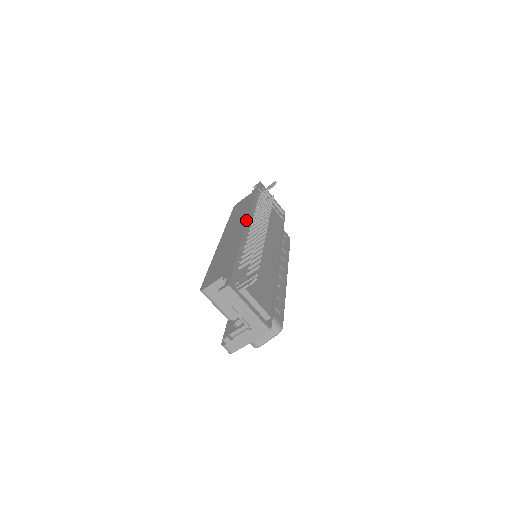
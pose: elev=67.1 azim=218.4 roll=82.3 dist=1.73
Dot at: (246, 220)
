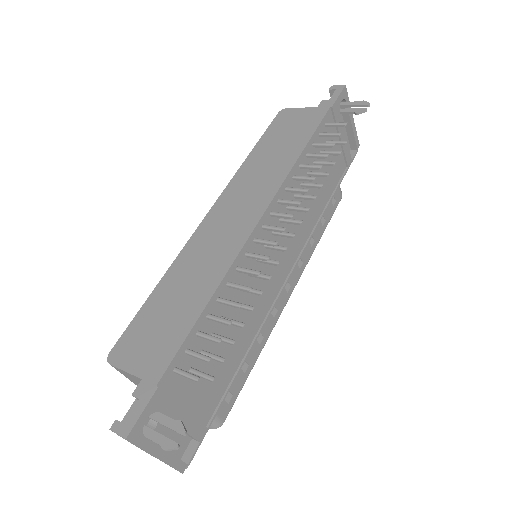
Dot at: (260, 213)
